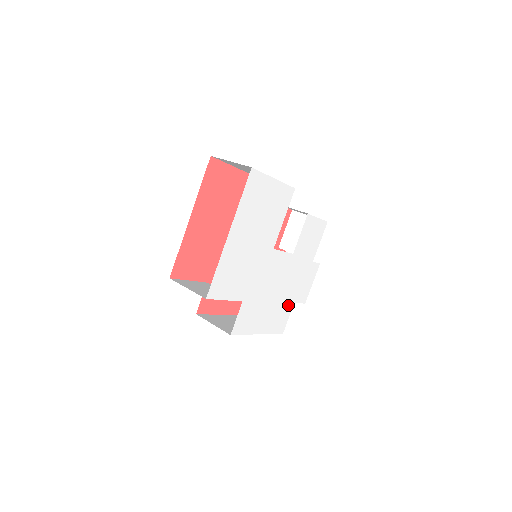
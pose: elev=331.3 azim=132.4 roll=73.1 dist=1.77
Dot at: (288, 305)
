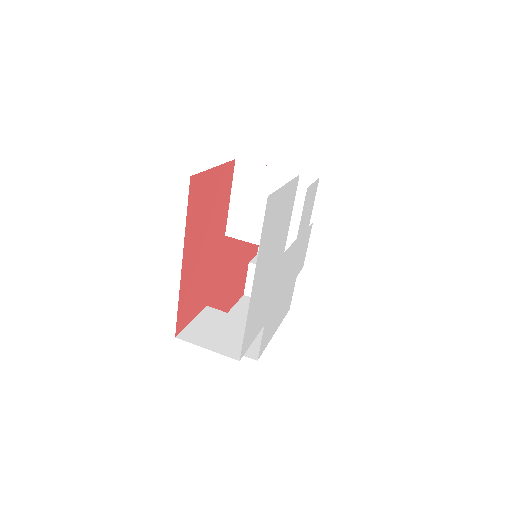
Dot at: (293, 284)
